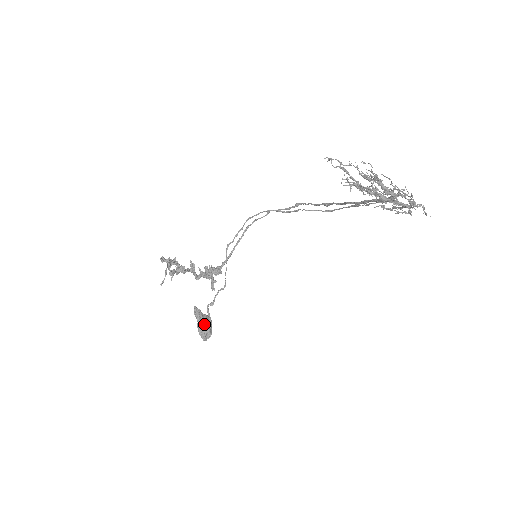
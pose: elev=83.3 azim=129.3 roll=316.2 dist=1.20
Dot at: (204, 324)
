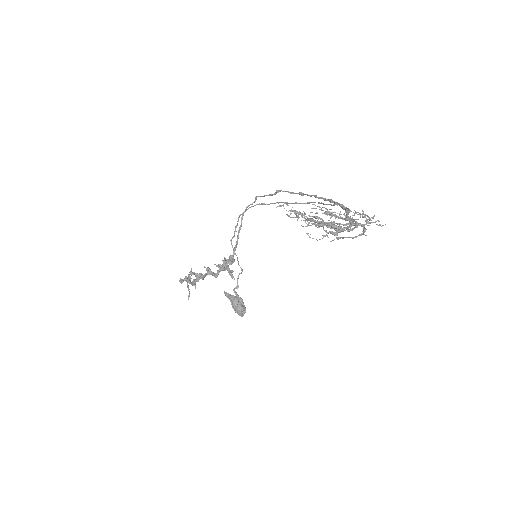
Dot at: (237, 305)
